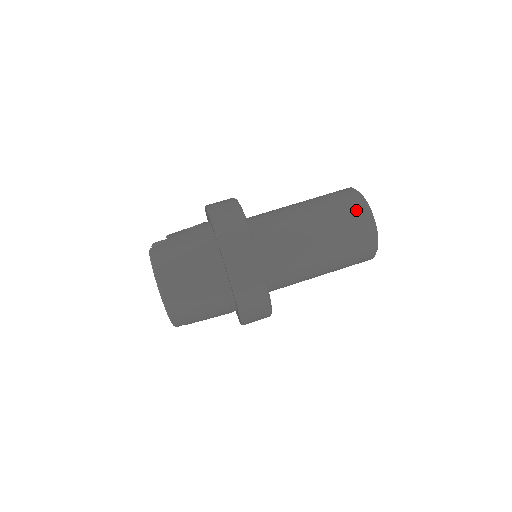
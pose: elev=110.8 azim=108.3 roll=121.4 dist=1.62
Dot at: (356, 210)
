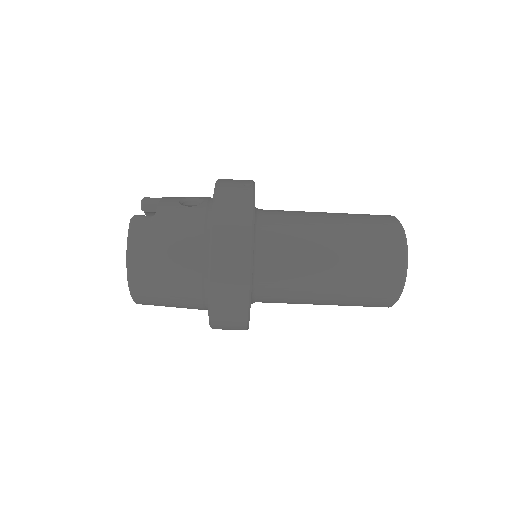
Dot at: (390, 259)
